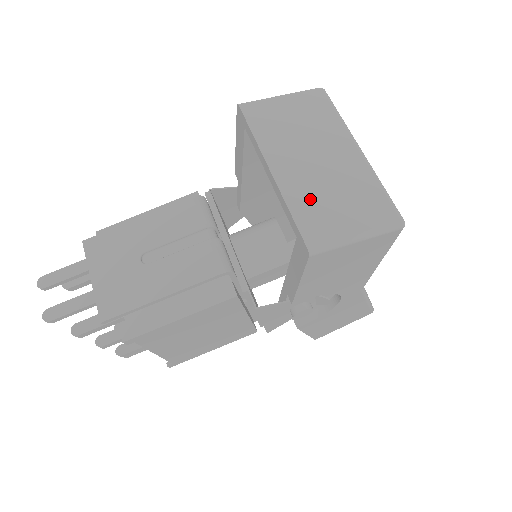
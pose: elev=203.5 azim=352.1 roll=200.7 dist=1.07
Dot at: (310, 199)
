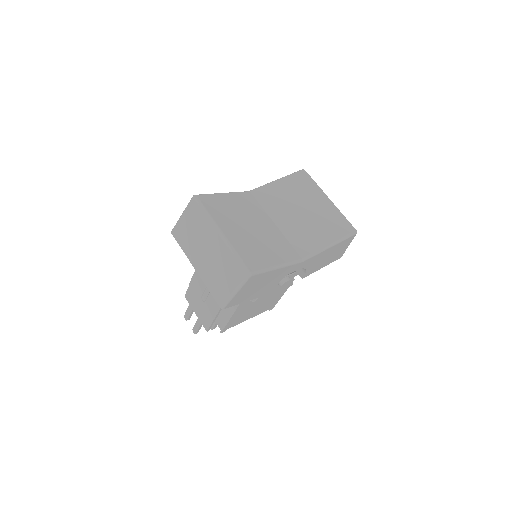
Dot at: (212, 279)
